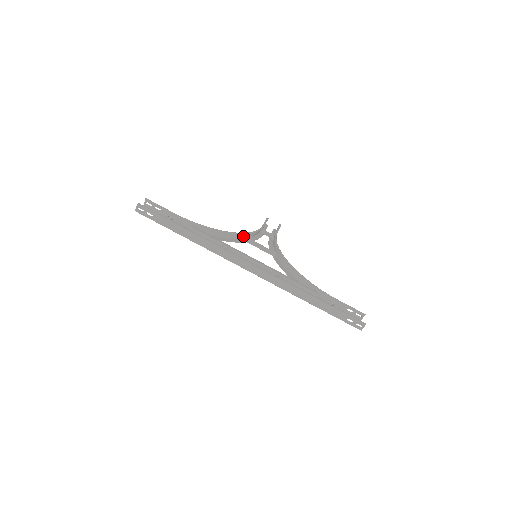
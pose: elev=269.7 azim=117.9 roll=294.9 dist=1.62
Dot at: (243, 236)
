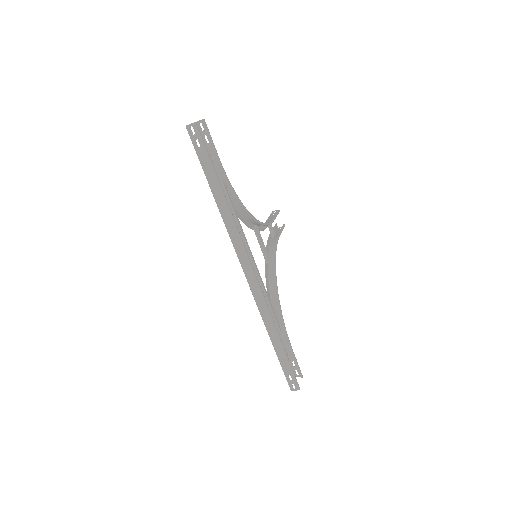
Dot at: (255, 222)
